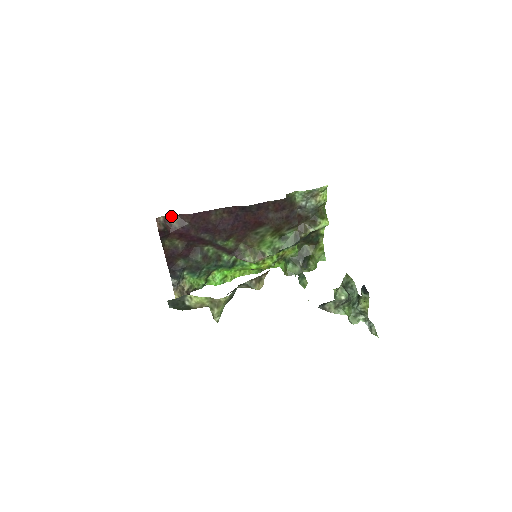
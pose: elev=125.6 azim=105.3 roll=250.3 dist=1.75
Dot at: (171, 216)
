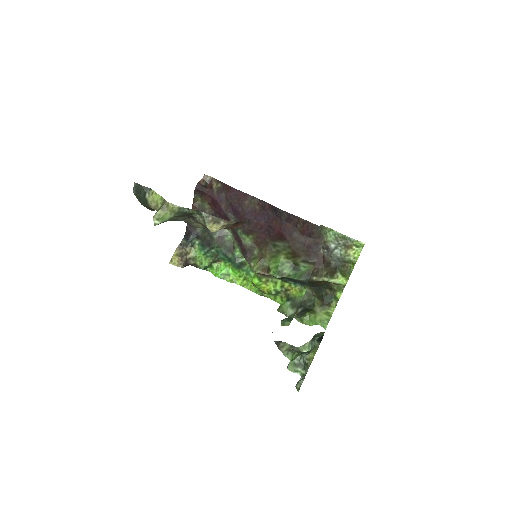
Dot at: (217, 181)
